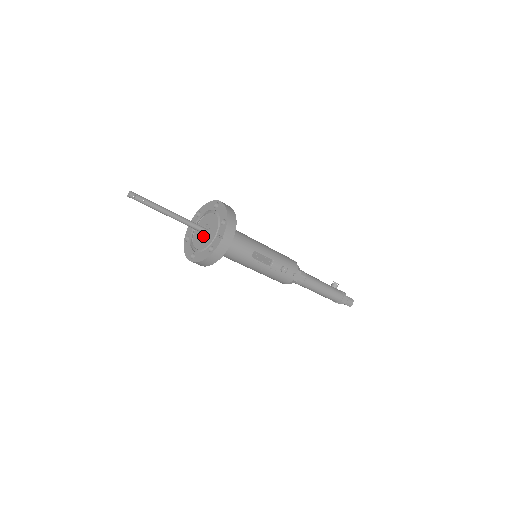
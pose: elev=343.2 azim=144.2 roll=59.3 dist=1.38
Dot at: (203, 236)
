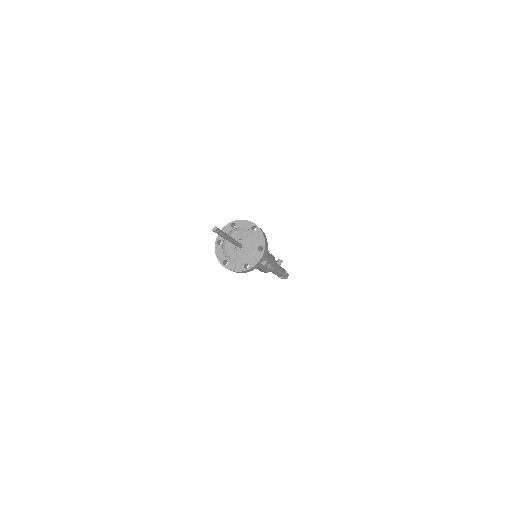
Dot at: (236, 248)
